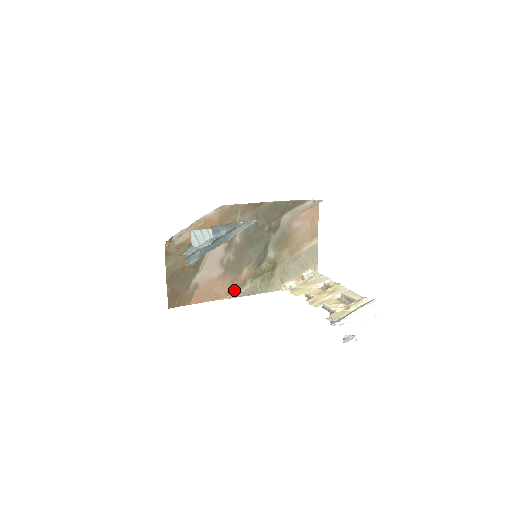
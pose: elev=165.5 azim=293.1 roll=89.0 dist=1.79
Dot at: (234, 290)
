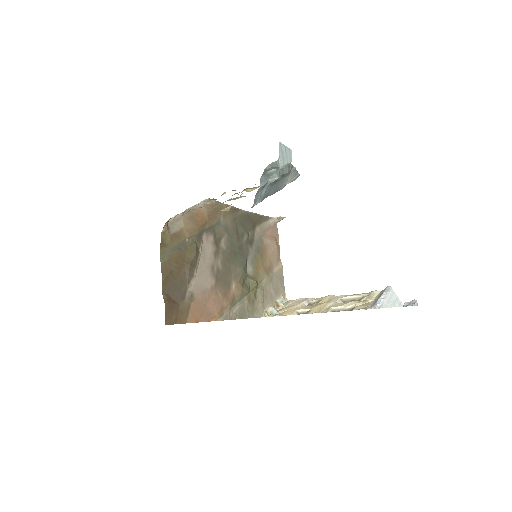
Dot at: (226, 310)
